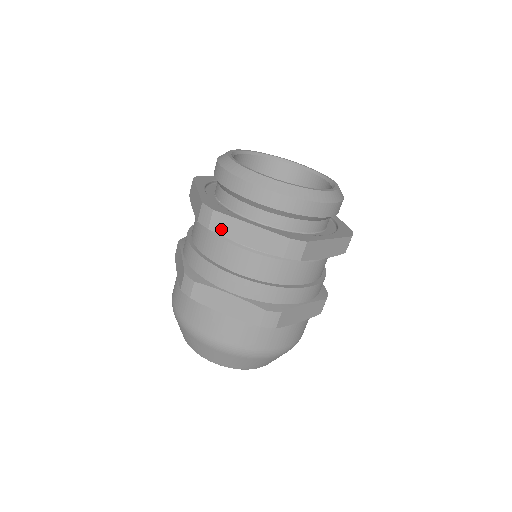
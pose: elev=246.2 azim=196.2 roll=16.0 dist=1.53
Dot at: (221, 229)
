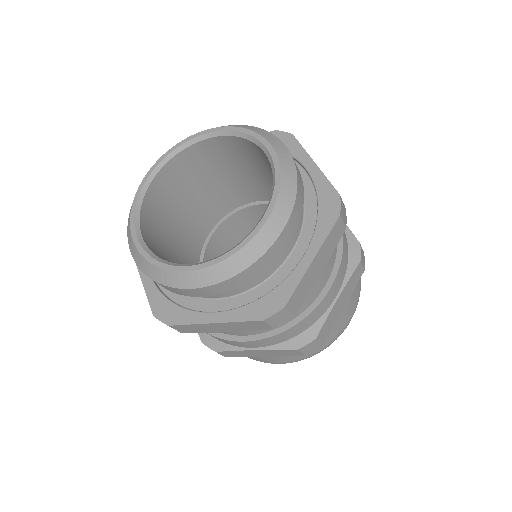
Dot at: (192, 331)
